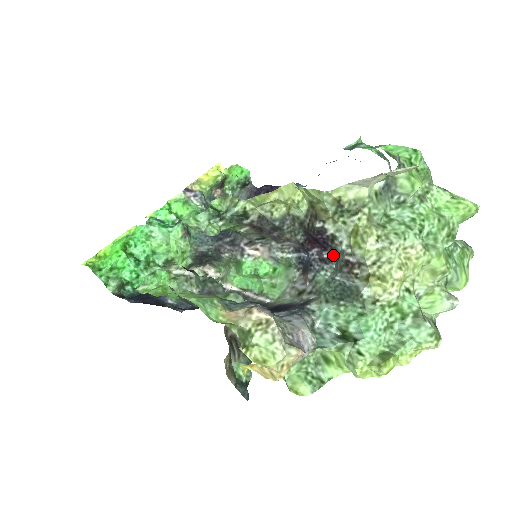
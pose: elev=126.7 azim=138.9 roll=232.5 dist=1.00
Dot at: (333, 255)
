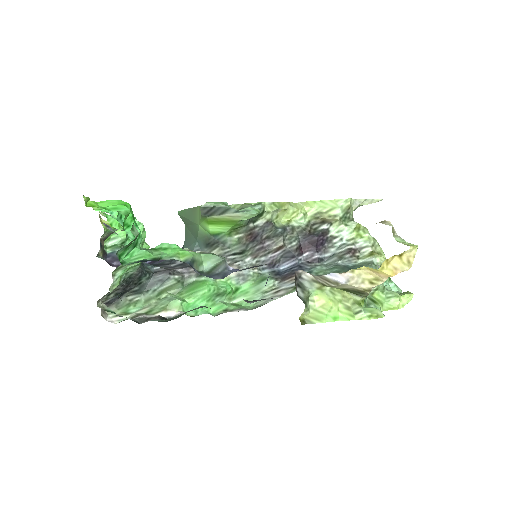
Dot at: (325, 255)
